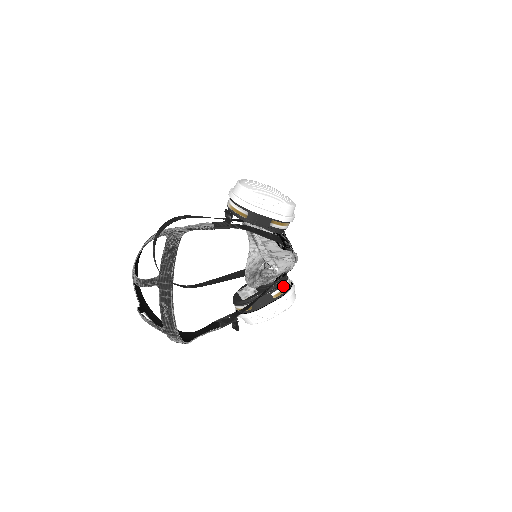
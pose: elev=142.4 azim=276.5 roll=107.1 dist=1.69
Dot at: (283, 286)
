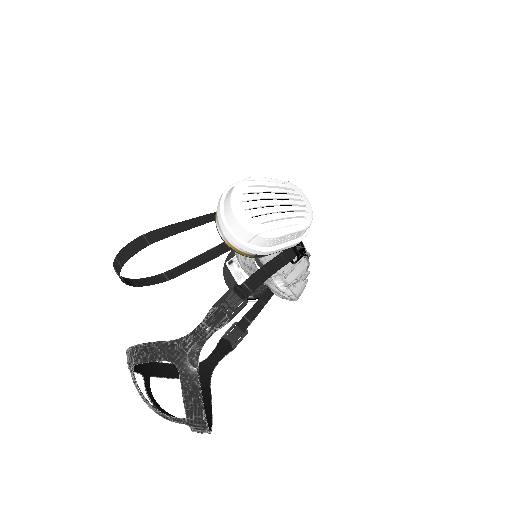
Dot at: occluded
